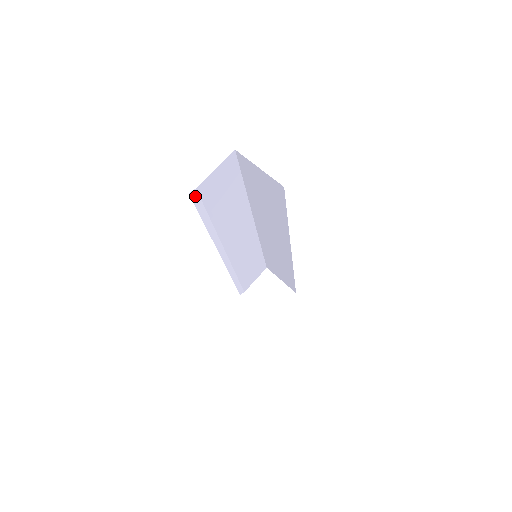
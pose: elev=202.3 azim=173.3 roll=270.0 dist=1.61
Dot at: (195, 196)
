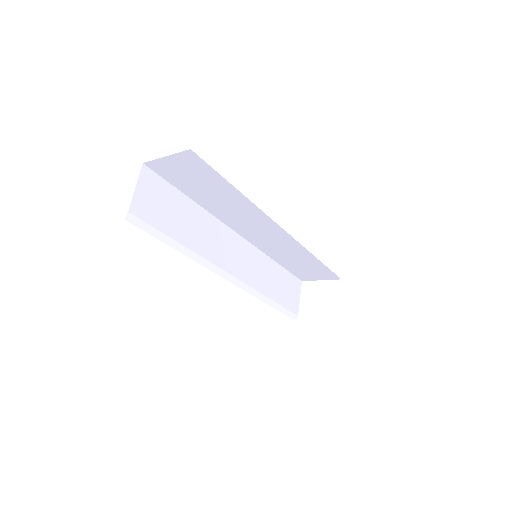
Dot at: (135, 221)
